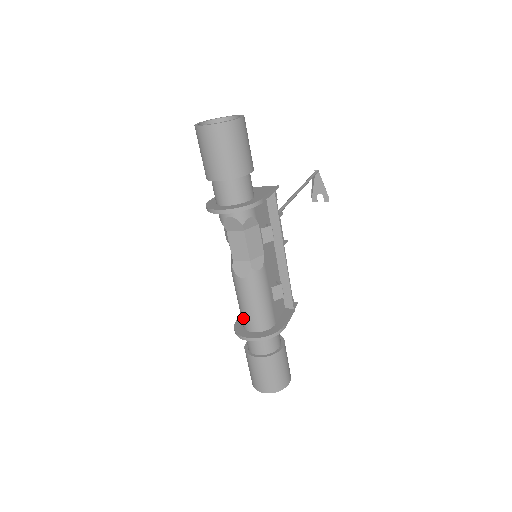
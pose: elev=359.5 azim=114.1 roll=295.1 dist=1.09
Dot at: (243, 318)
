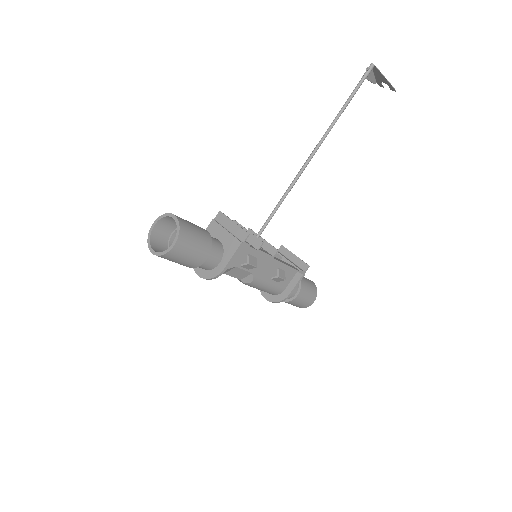
Dot at: occluded
